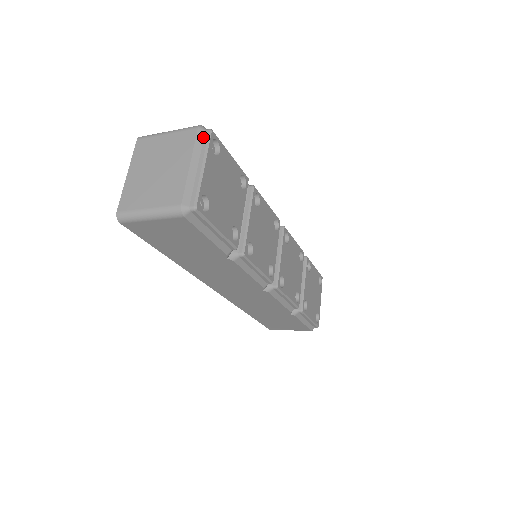
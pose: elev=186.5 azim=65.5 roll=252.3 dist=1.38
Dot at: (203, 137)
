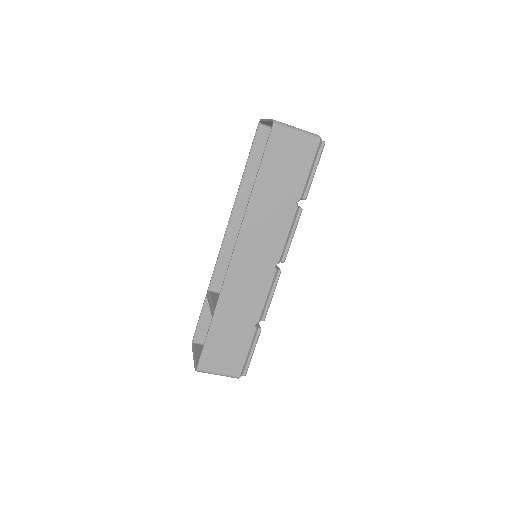
Dot at: occluded
